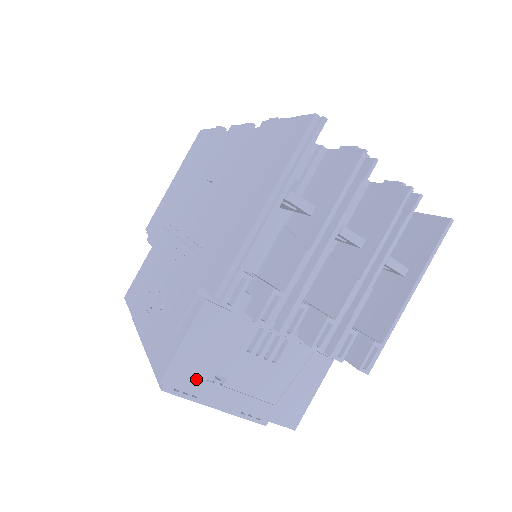
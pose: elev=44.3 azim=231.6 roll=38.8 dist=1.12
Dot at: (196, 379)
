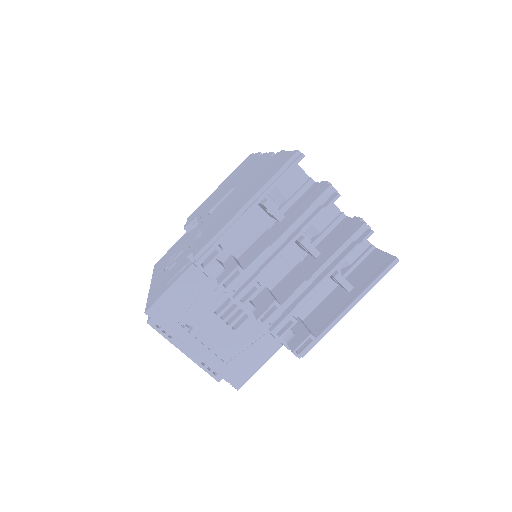
Dot at: (171, 320)
